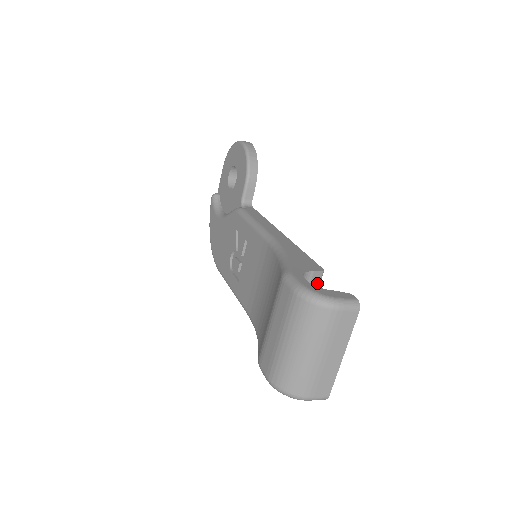
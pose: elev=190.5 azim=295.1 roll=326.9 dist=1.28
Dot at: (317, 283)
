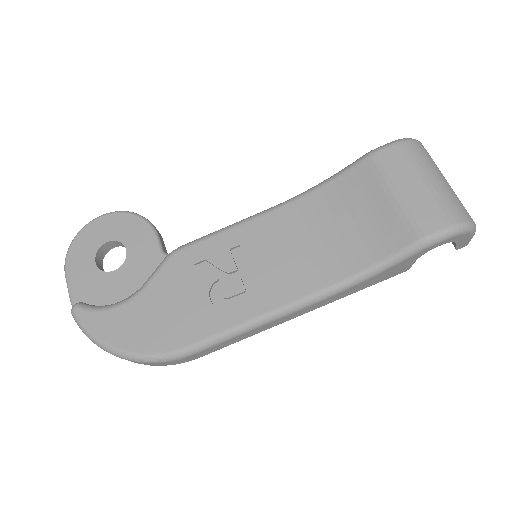
Dot at: occluded
